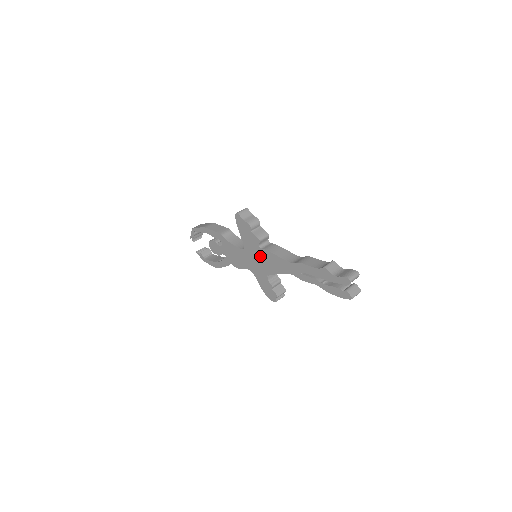
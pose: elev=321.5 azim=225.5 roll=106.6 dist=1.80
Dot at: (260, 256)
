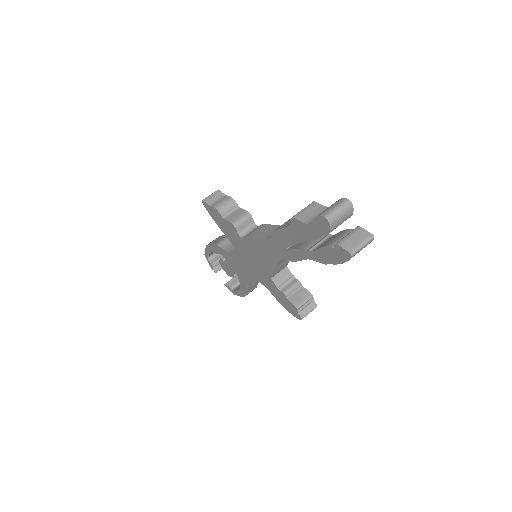
Dot at: (249, 251)
